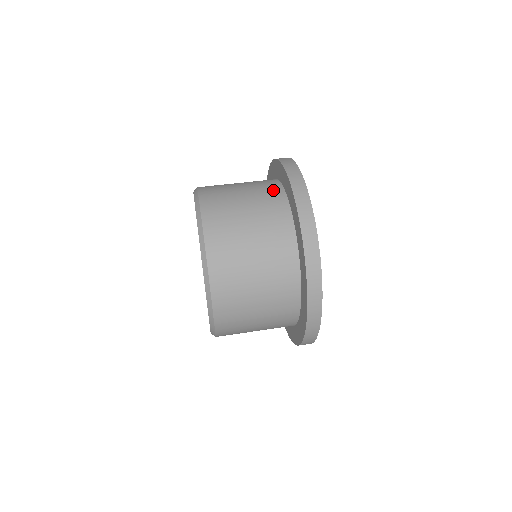
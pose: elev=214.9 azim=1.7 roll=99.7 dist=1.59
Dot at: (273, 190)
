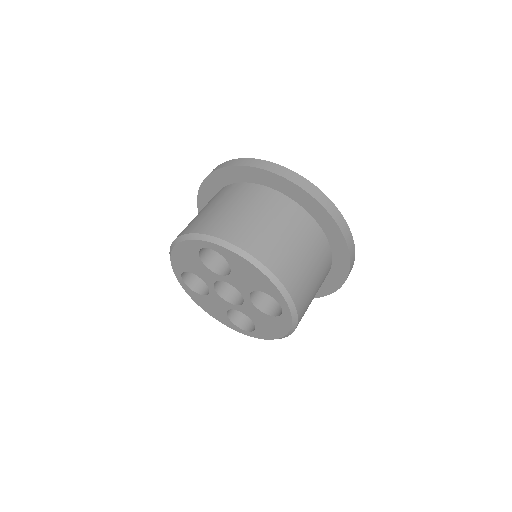
Dot at: occluded
